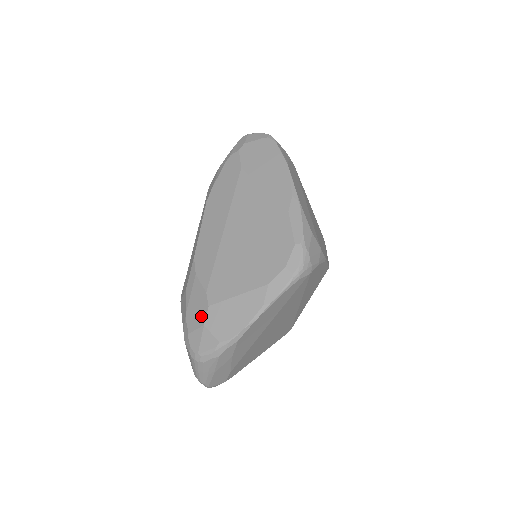
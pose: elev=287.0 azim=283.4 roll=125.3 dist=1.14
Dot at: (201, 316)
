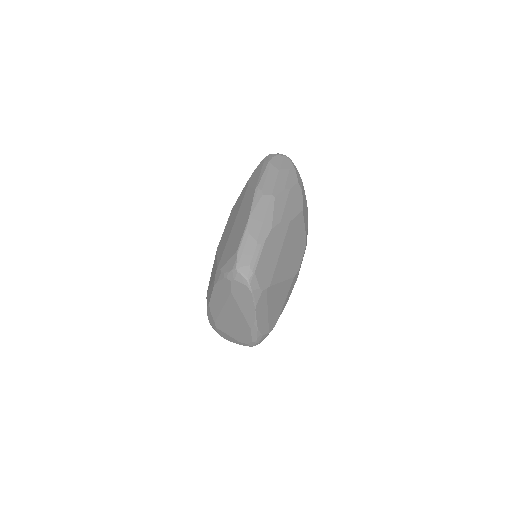
Dot at: (213, 326)
